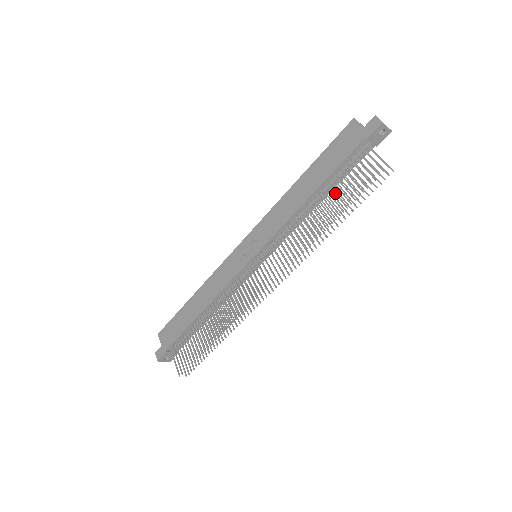
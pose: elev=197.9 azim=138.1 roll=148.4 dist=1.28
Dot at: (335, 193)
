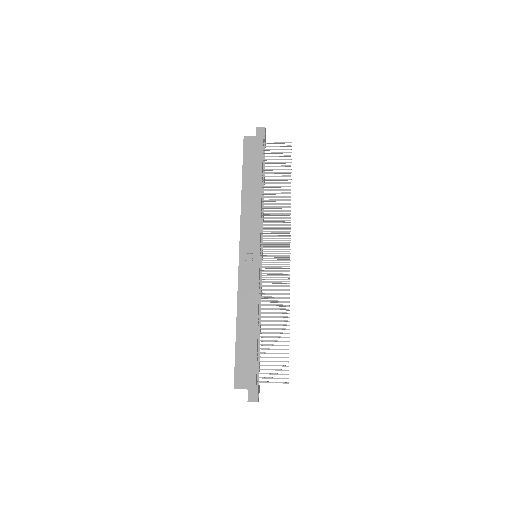
Dot at: (275, 176)
